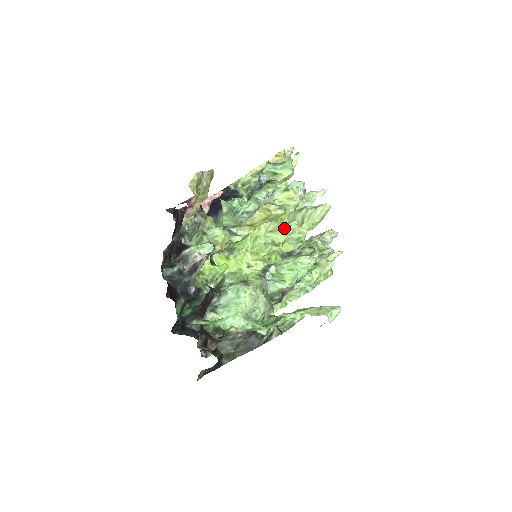
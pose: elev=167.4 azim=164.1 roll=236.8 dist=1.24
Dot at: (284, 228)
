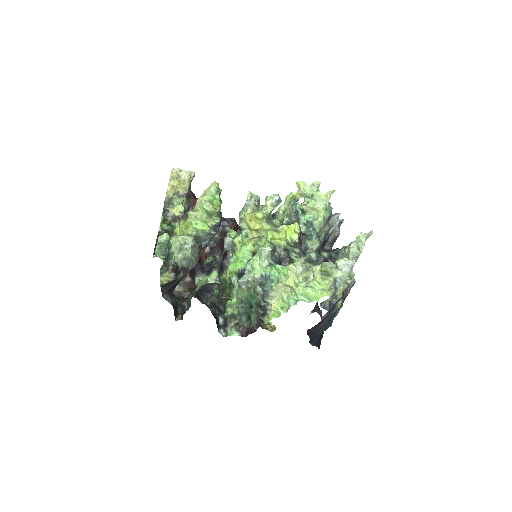
Dot at: (198, 200)
